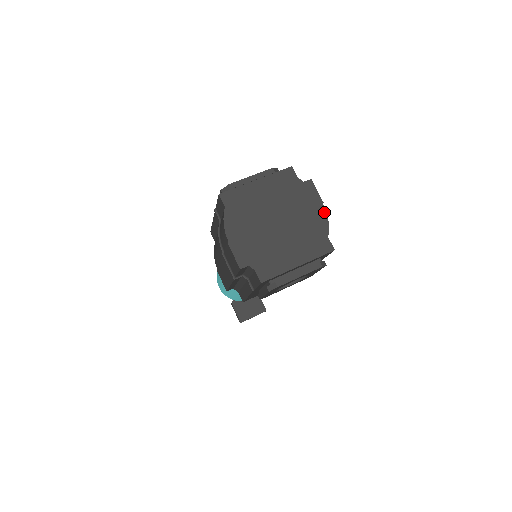
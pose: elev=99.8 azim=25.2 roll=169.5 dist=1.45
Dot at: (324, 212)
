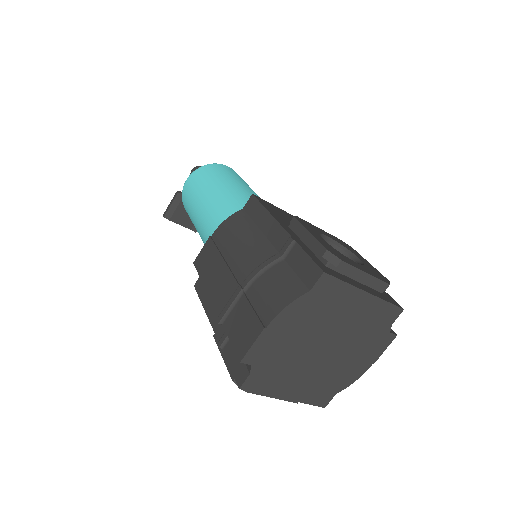
Dot at: (363, 372)
